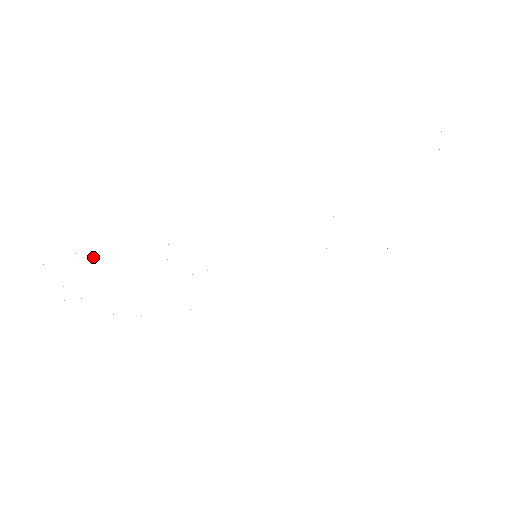
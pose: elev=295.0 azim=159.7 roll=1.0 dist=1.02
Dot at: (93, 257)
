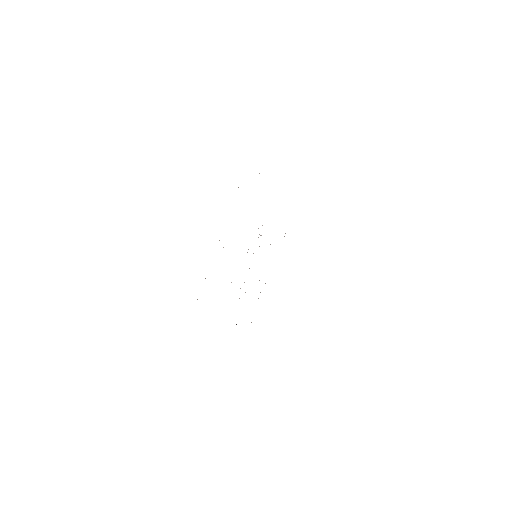
Dot at: occluded
